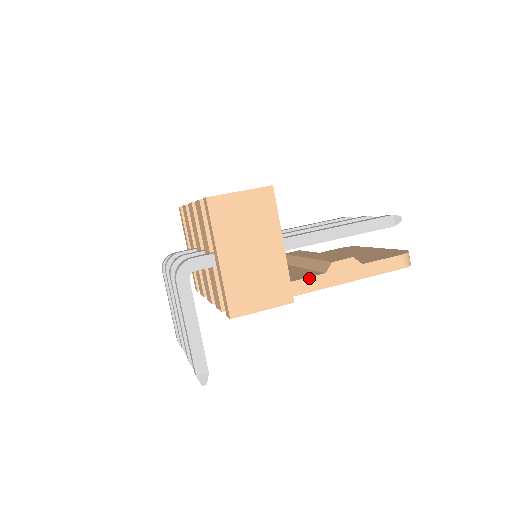
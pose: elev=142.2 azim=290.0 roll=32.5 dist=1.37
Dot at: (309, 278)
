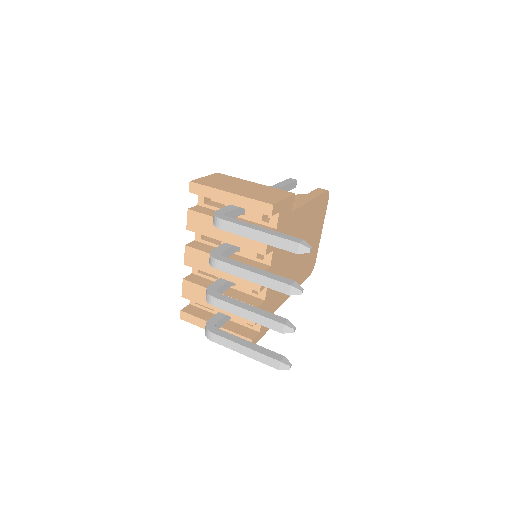
Dot at: occluded
